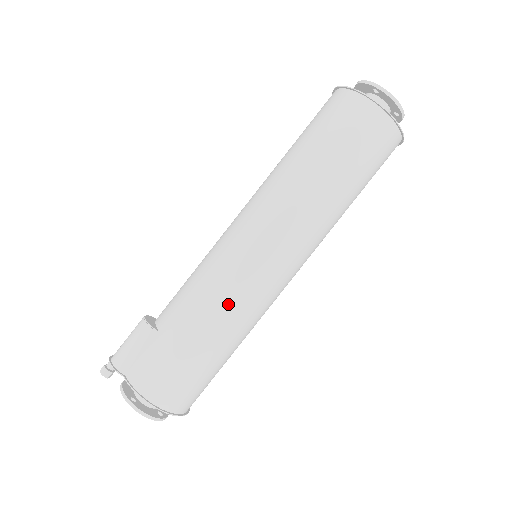
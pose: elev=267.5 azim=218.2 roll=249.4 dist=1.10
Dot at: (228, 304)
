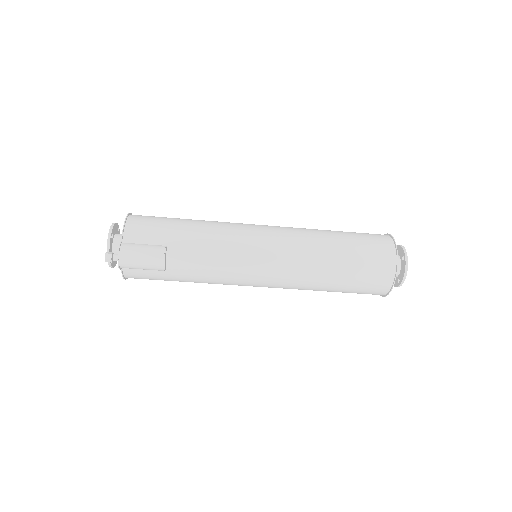
Dot at: occluded
